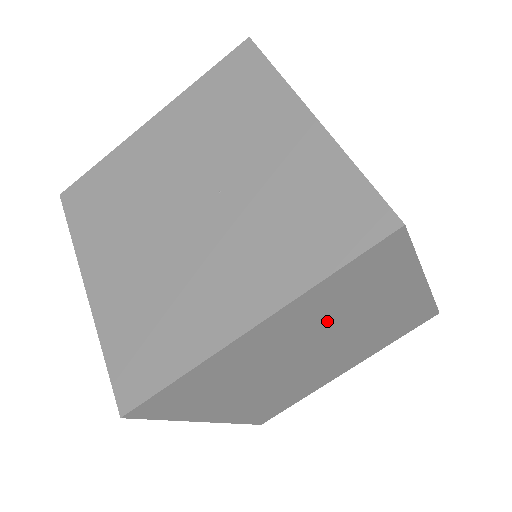
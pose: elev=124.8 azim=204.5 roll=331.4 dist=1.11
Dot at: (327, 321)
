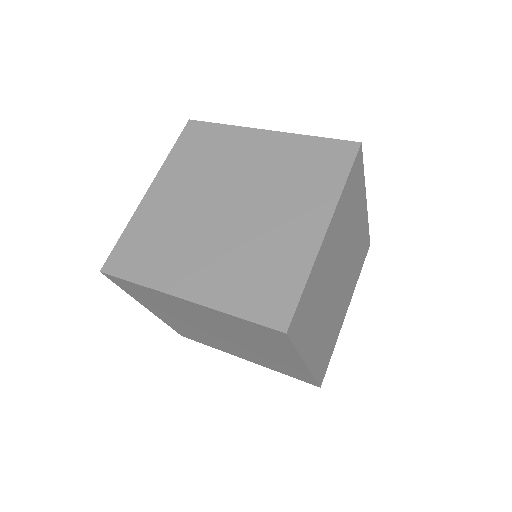
Dot at: (344, 234)
